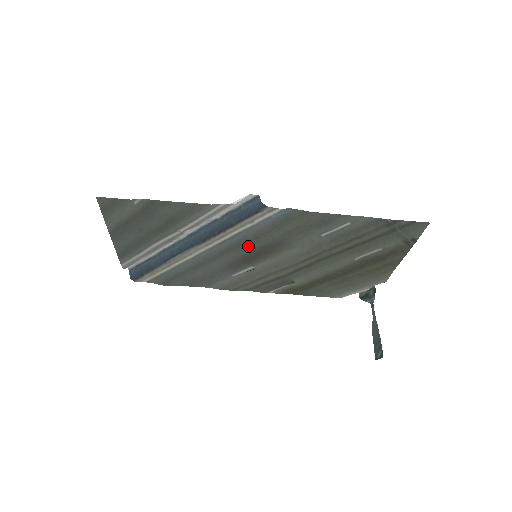
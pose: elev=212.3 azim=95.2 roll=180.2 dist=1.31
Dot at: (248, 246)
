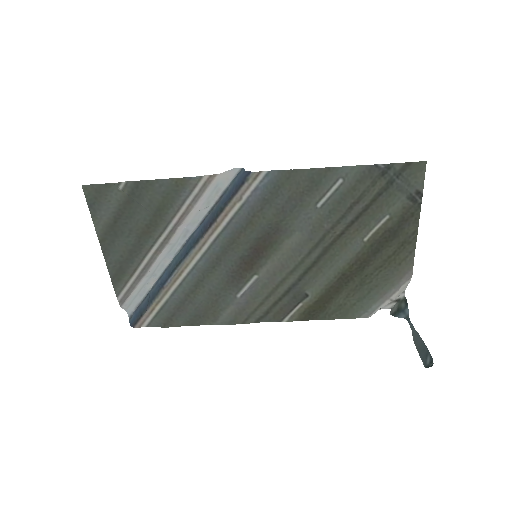
Dot at: (244, 239)
